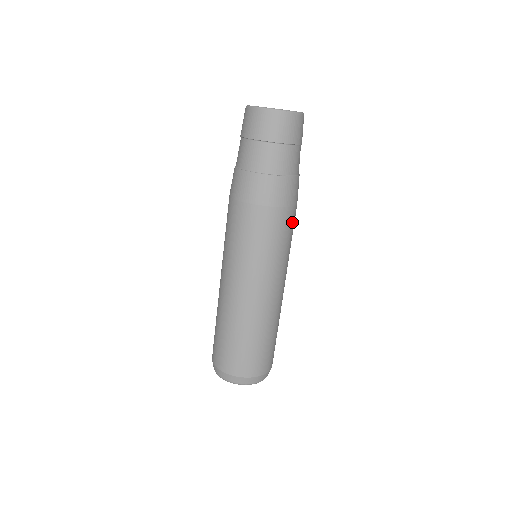
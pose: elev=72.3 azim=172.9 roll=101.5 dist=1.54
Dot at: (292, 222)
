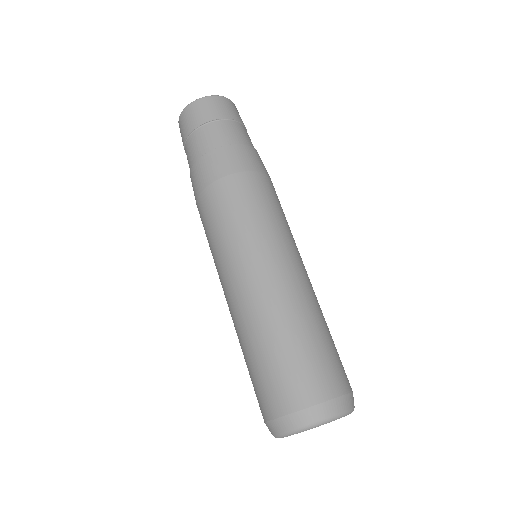
Dot at: occluded
